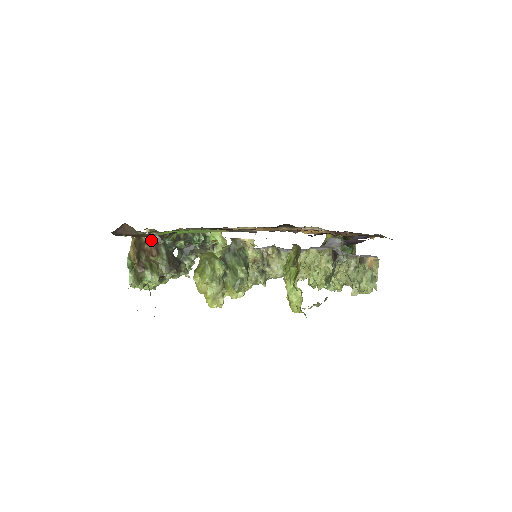
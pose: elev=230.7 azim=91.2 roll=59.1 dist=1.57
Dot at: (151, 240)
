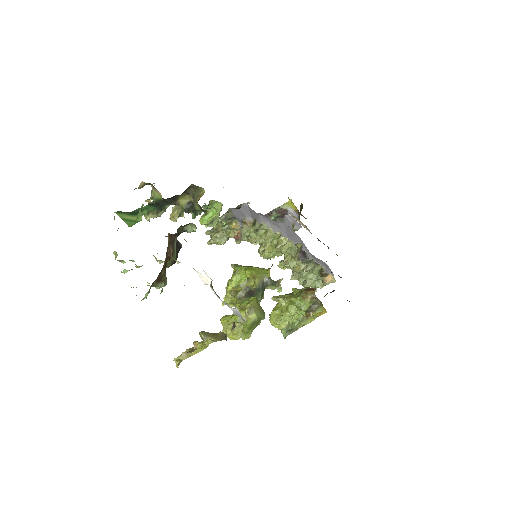
Dot at: (215, 294)
